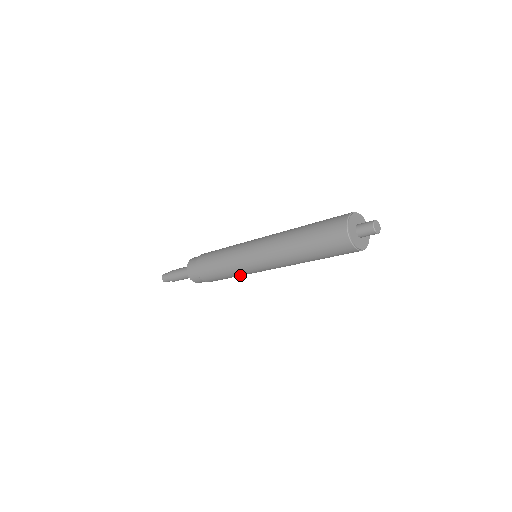
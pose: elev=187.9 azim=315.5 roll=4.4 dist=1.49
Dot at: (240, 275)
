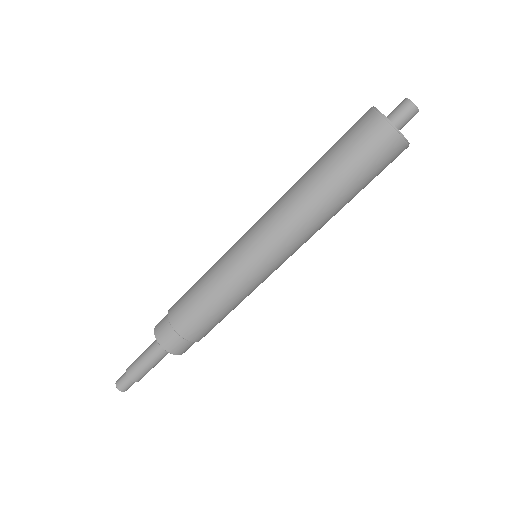
Dot at: occluded
